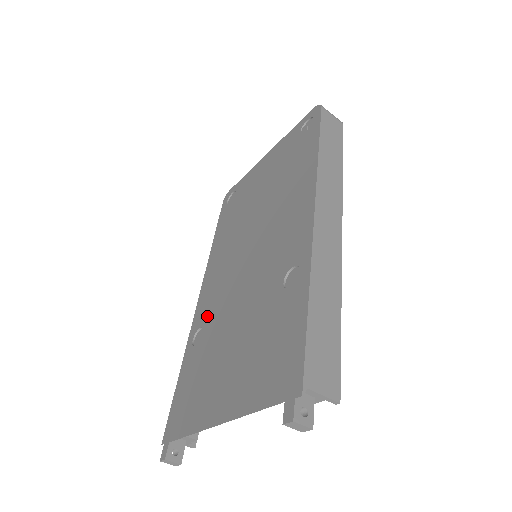
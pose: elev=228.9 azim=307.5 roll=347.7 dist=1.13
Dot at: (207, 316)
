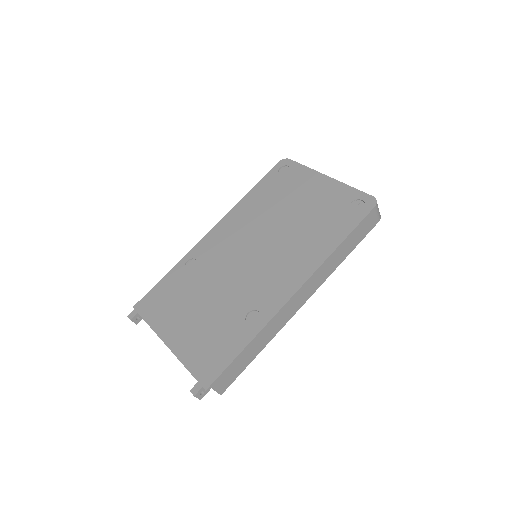
Dot at: (204, 258)
